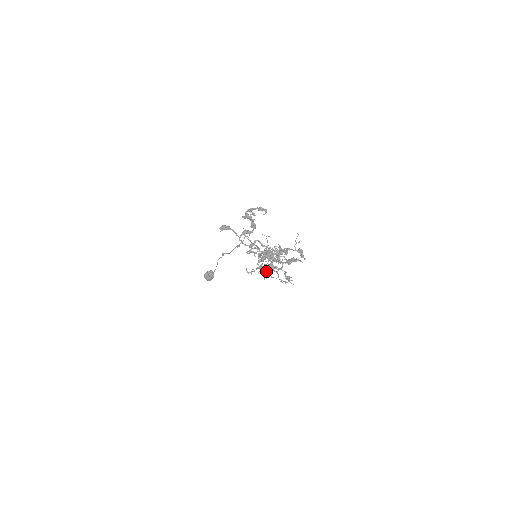
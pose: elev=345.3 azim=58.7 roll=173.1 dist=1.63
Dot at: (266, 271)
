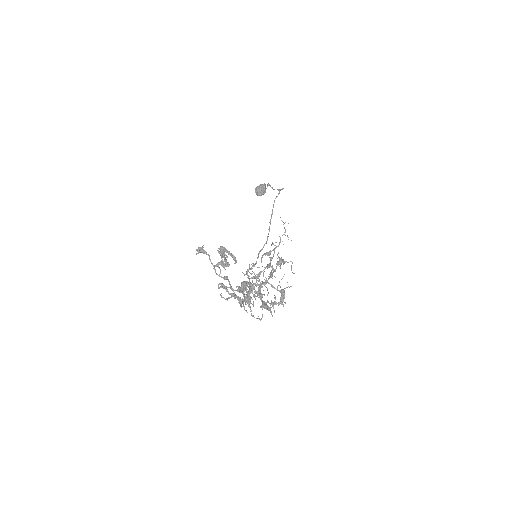
Dot at: (239, 303)
